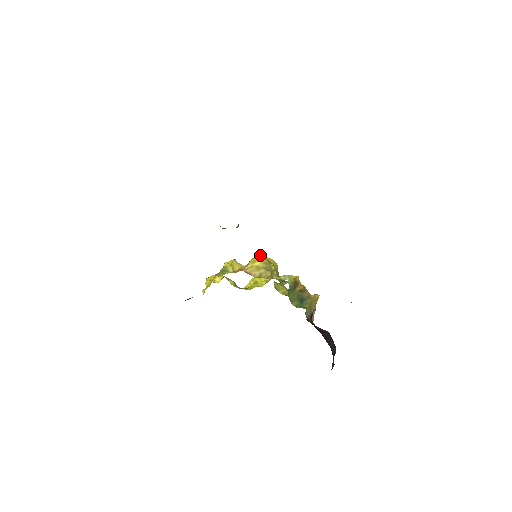
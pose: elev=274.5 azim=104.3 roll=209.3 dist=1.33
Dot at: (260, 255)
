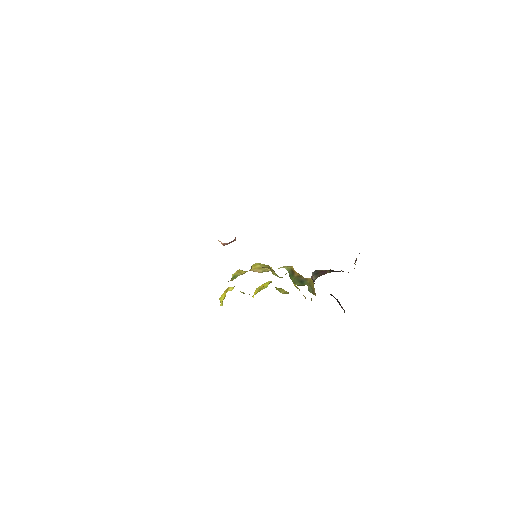
Dot at: occluded
